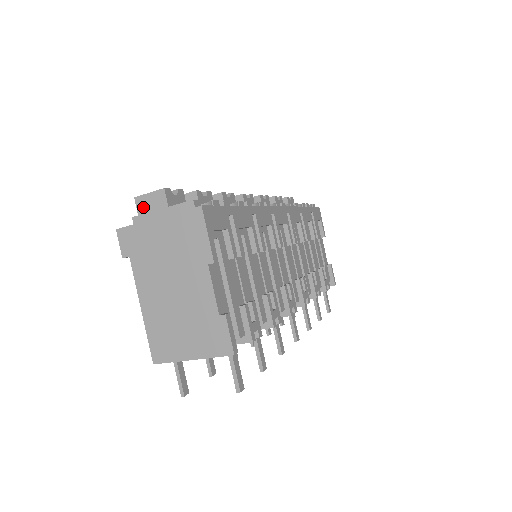
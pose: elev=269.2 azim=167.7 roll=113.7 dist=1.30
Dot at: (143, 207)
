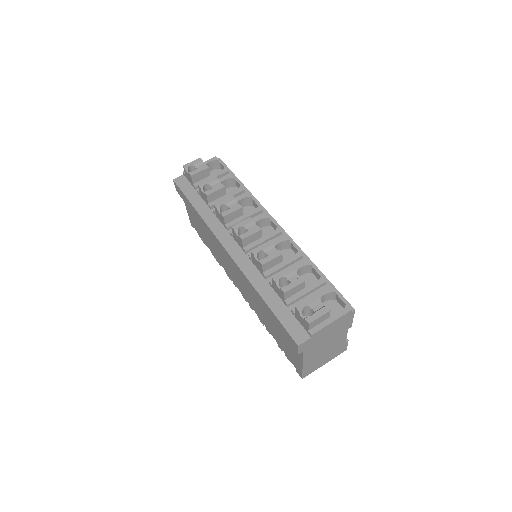
Dot at: (313, 325)
